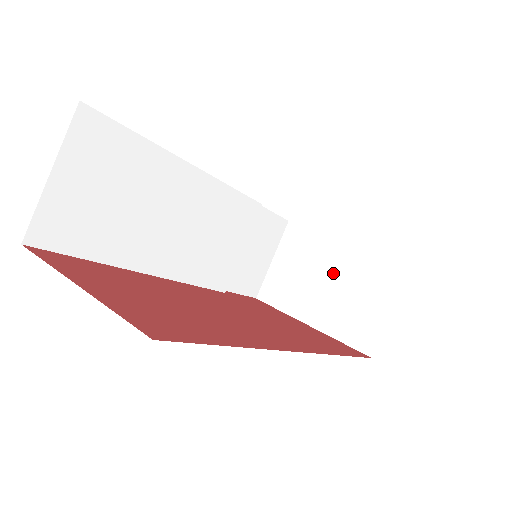
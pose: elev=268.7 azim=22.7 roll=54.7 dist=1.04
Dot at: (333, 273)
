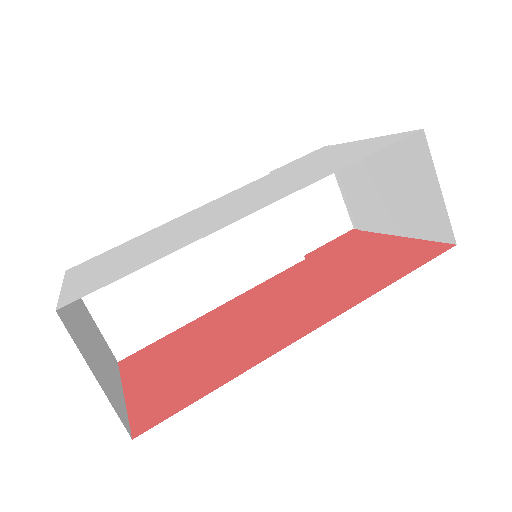
Dot at: (379, 177)
